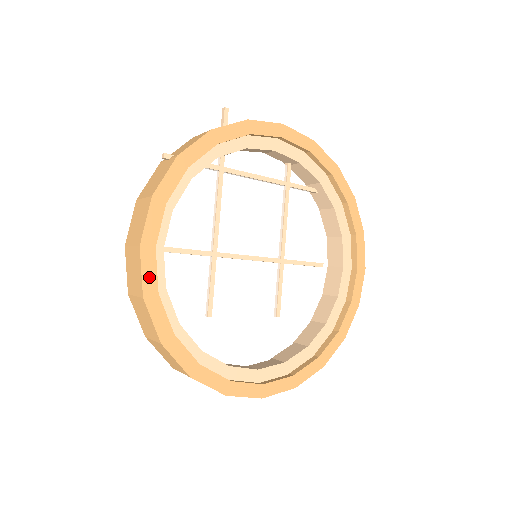
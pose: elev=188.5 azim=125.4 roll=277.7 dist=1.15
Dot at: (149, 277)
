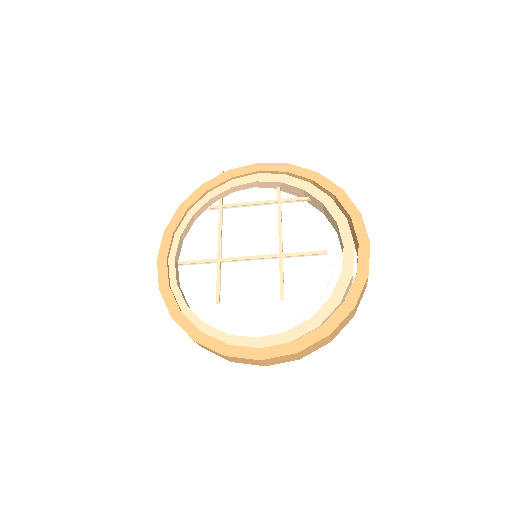
Dot at: (163, 277)
